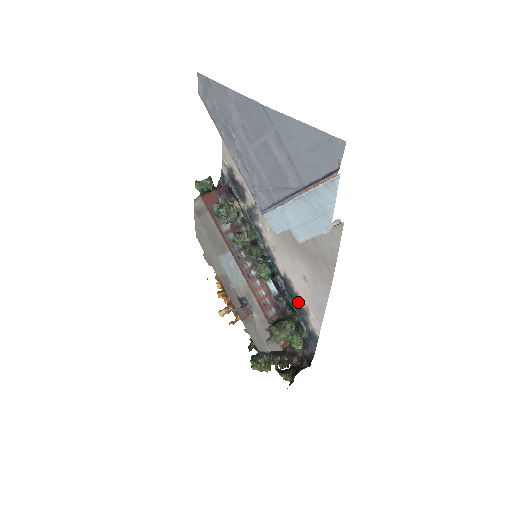
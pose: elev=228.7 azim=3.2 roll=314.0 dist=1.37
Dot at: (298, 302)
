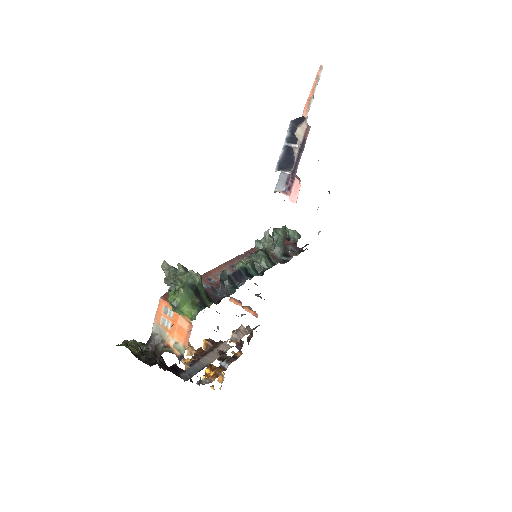
Dot at: occluded
